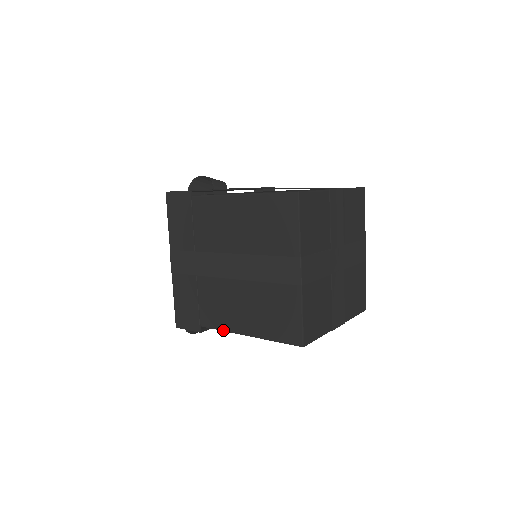
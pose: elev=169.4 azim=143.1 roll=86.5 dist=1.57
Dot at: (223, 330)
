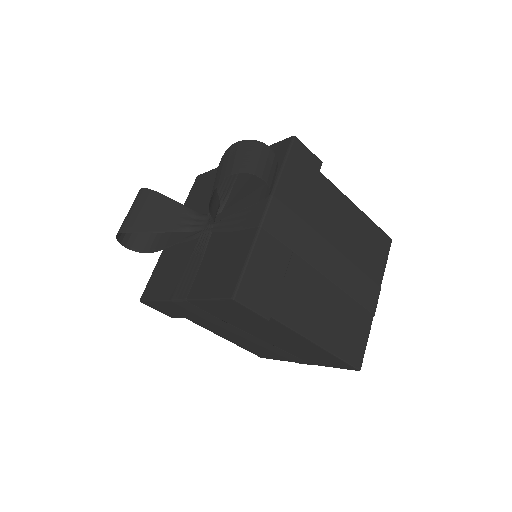
Dot at: occluded
